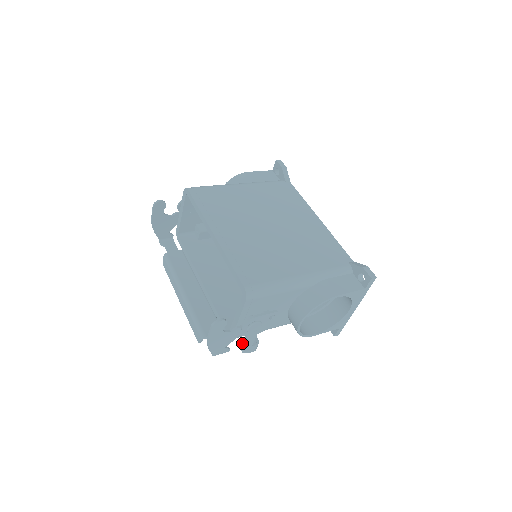
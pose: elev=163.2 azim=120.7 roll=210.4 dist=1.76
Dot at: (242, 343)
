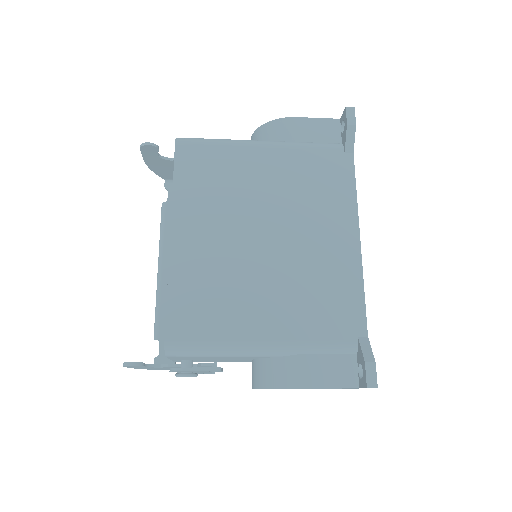
Dot at: occluded
